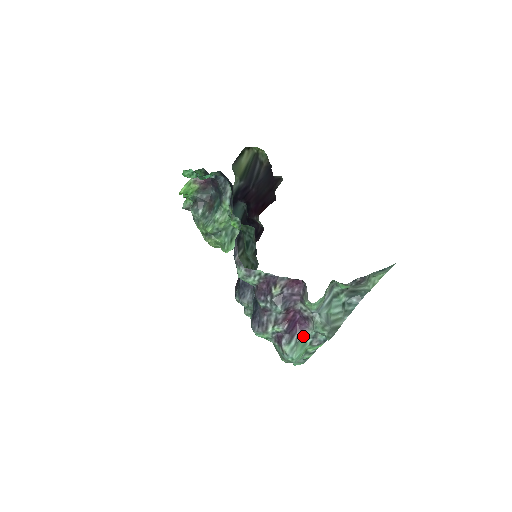
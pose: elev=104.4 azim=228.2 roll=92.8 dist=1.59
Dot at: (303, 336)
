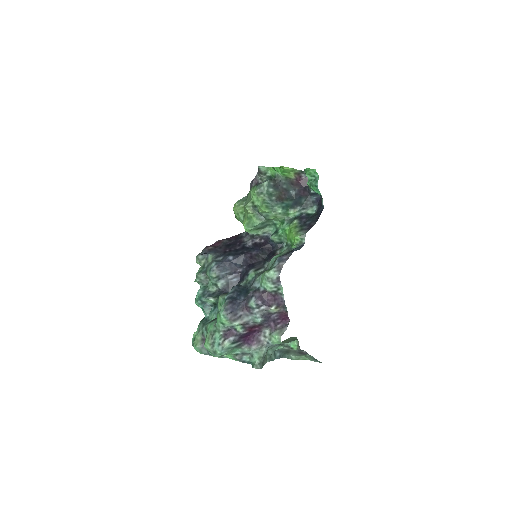
Dot at: (242, 347)
